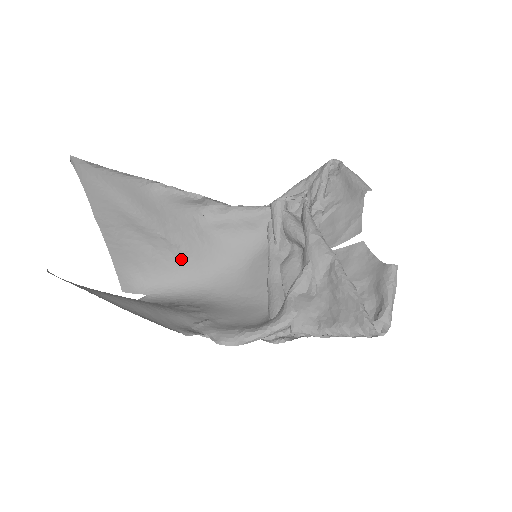
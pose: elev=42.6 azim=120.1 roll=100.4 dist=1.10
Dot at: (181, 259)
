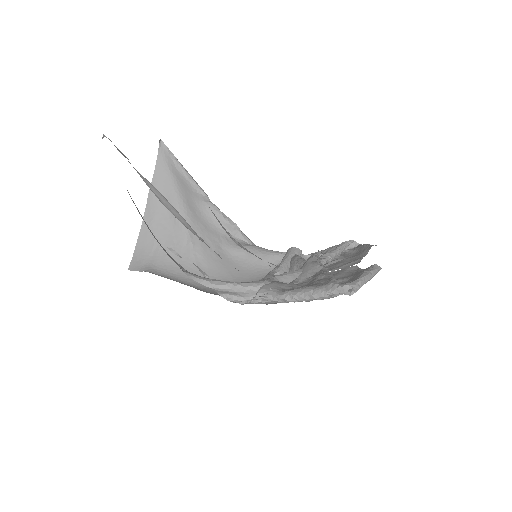
Dot at: (192, 259)
